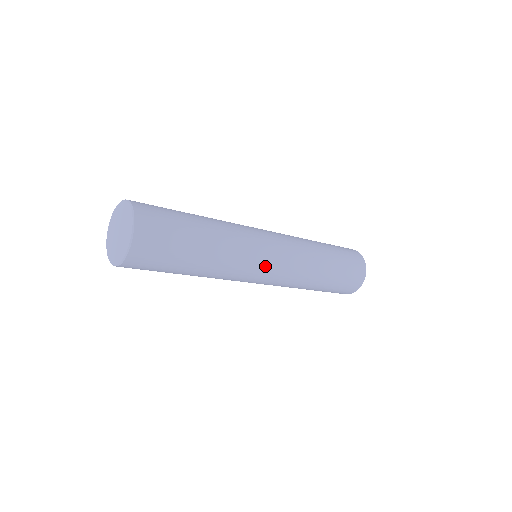
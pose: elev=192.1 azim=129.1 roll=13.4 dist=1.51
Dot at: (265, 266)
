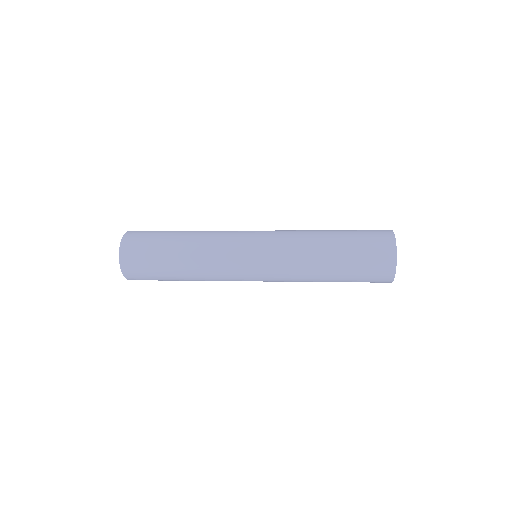
Dot at: (246, 255)
